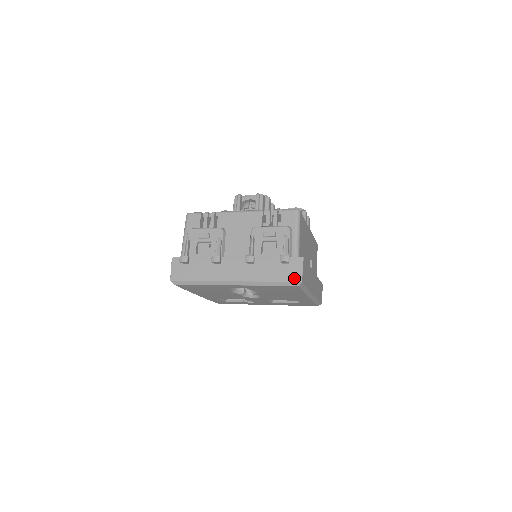
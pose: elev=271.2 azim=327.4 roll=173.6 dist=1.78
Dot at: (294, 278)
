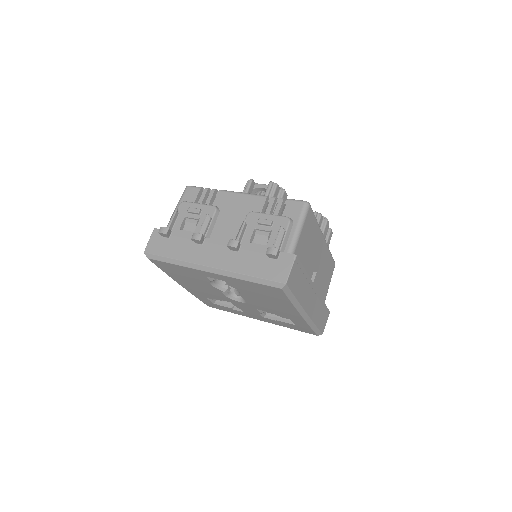
Dot at: (278, 277)
